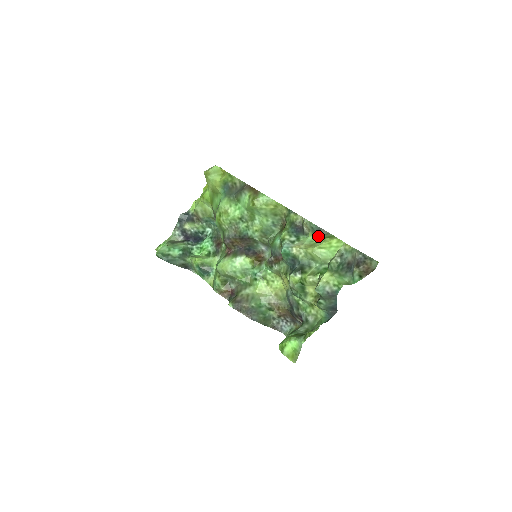
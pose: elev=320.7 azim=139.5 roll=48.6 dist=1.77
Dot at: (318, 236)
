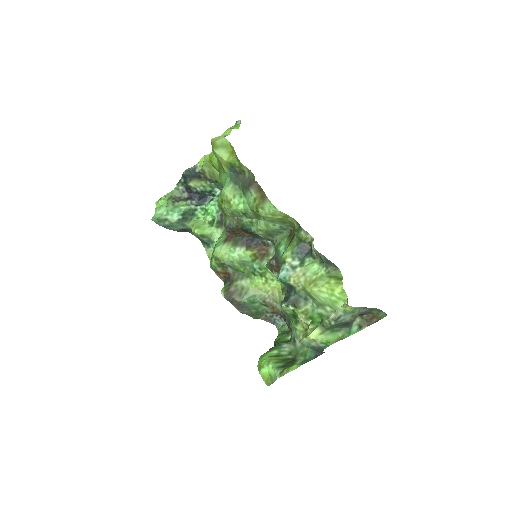
Dot at: (325, 269)
